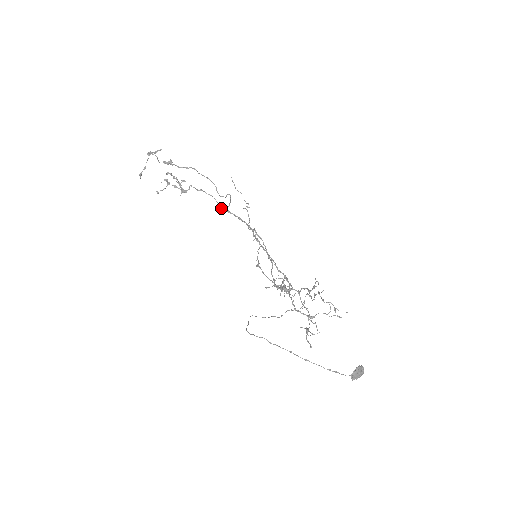
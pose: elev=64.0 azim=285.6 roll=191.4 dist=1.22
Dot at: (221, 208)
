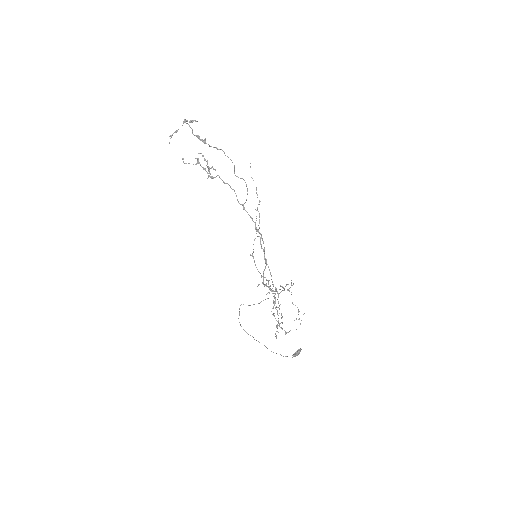
Dot at: (239, 203)
